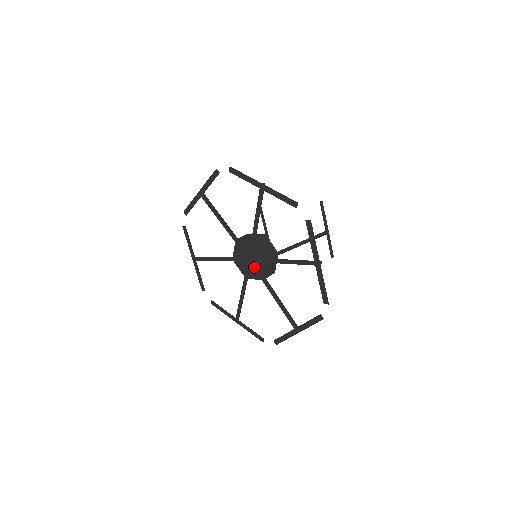
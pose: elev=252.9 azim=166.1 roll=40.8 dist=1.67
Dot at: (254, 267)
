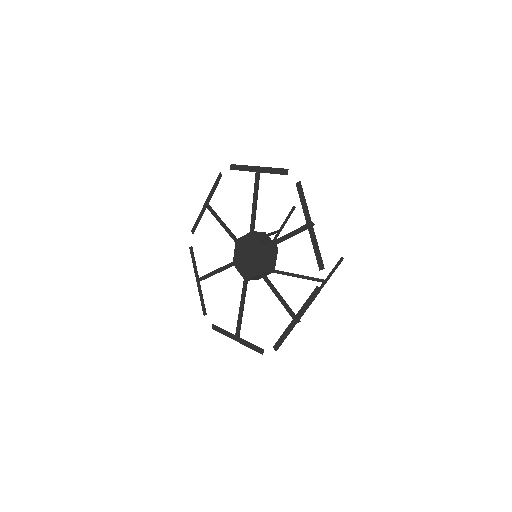
Dot at: (247, 265)
